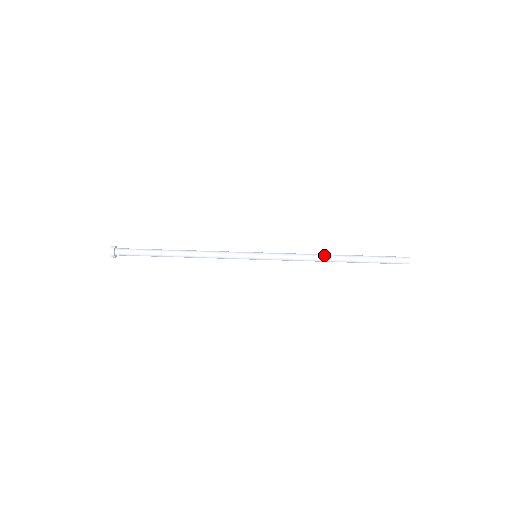
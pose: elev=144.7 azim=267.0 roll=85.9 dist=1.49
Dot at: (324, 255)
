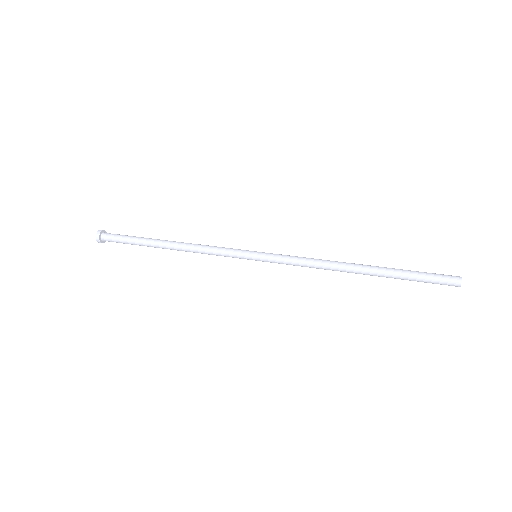
Dot at: (341, 263)
